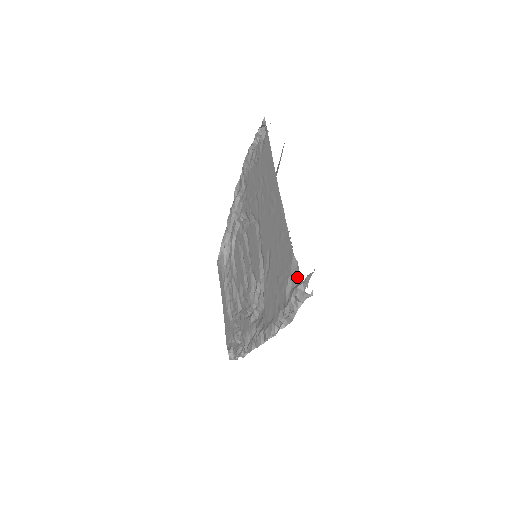
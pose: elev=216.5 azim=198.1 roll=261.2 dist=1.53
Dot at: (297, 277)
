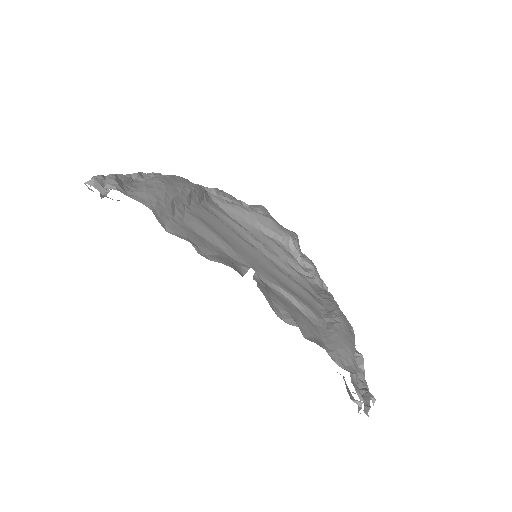
Dot at: occluded
